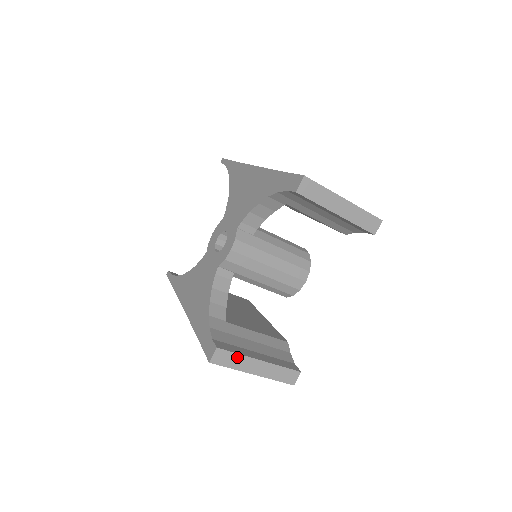
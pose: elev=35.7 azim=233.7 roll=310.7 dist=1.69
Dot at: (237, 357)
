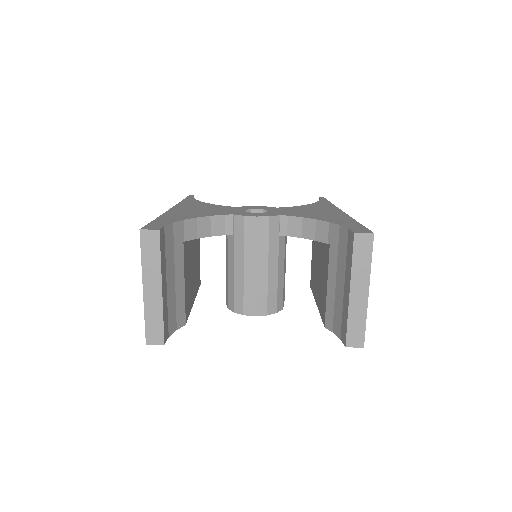
Dot at: (157, 259)
